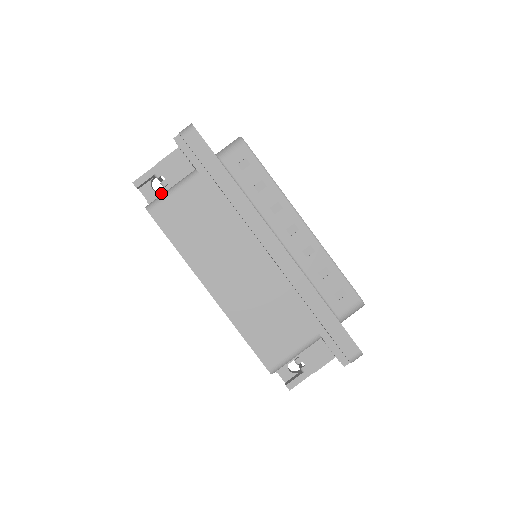
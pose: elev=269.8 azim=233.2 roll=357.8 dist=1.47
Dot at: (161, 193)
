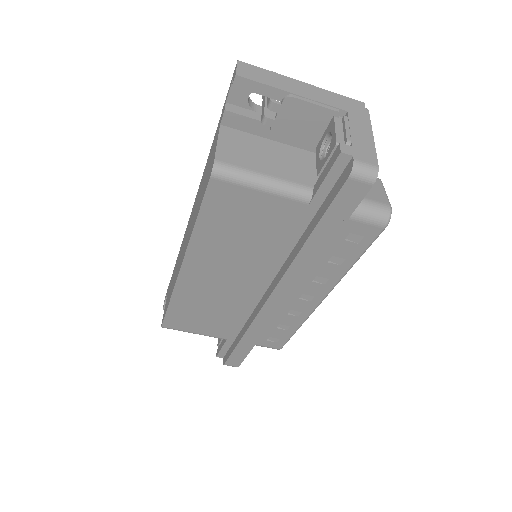
Dot at: (251, 122)
